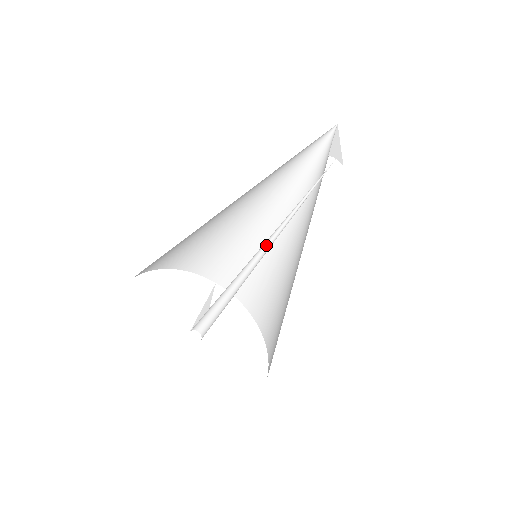
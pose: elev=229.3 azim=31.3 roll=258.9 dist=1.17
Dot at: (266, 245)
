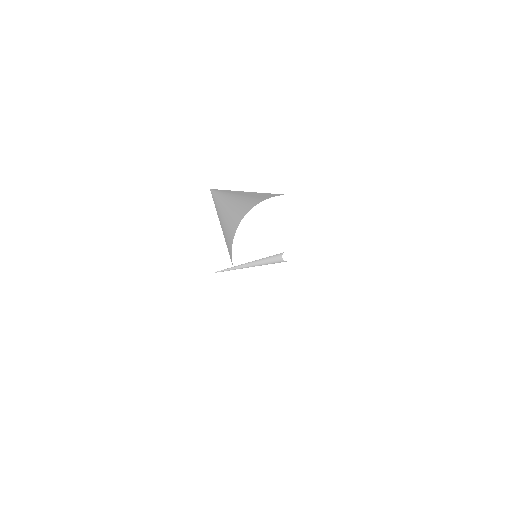
Dot at: (249, 262)
